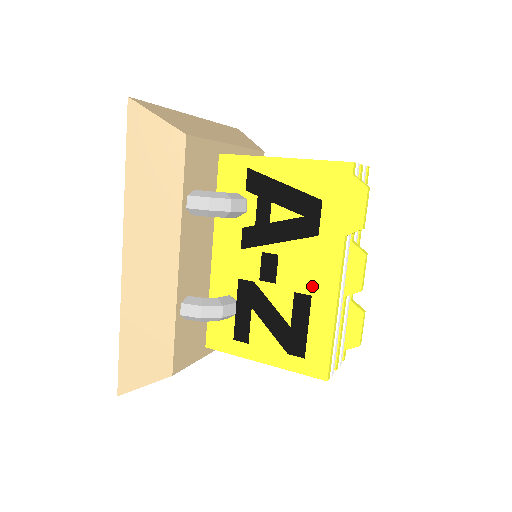
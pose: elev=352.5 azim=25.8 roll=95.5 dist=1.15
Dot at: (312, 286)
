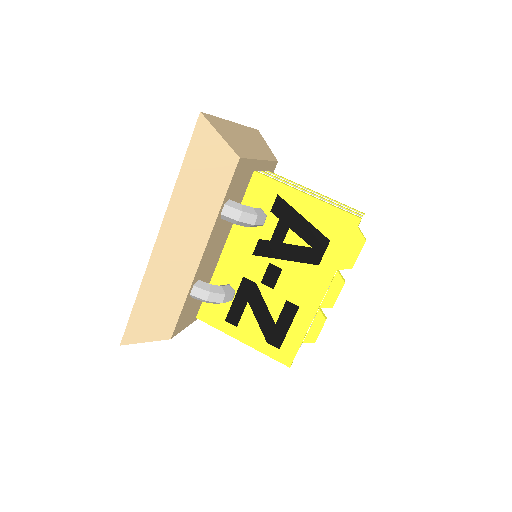
Dot at: (300, 298)
